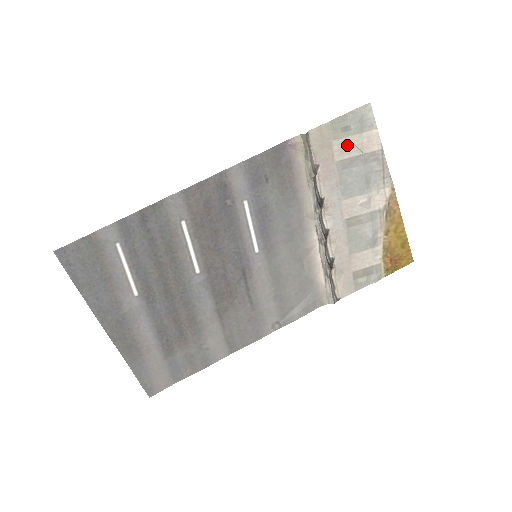
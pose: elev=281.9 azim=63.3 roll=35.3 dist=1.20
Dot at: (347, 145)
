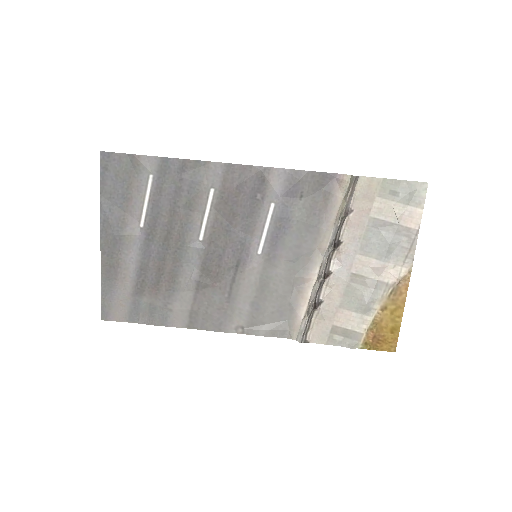
Dot at: (388, 208)
